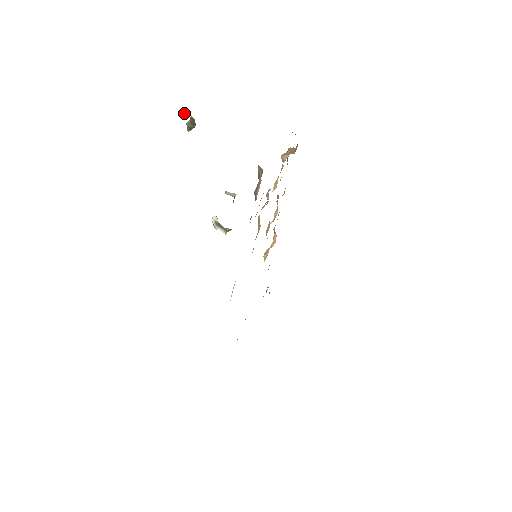
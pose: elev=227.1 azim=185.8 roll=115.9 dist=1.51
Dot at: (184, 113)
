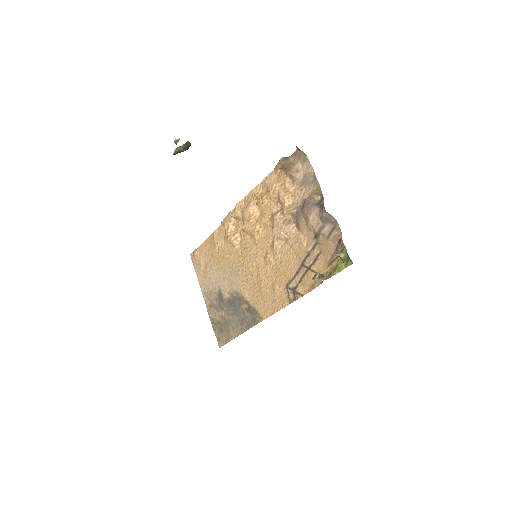
Dot at: (179, 139)
